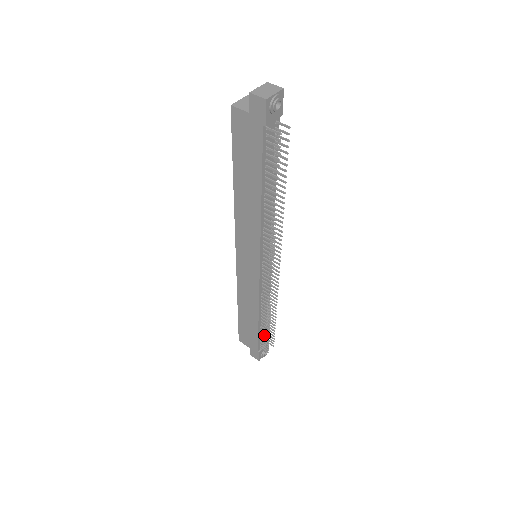
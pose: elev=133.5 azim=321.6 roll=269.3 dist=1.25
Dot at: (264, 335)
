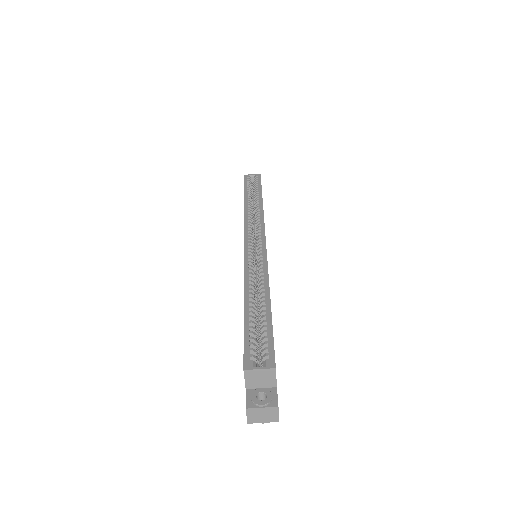
Dot at: occluded
